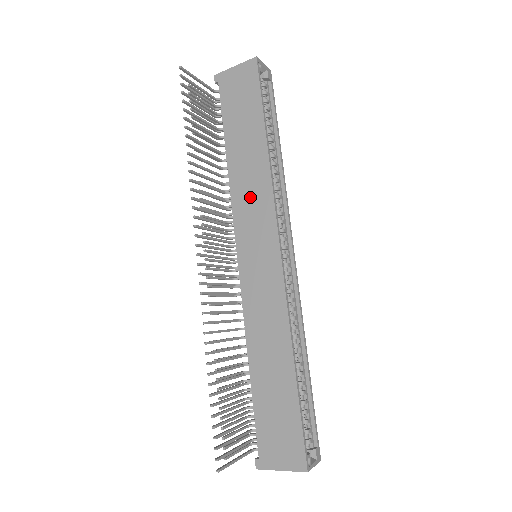
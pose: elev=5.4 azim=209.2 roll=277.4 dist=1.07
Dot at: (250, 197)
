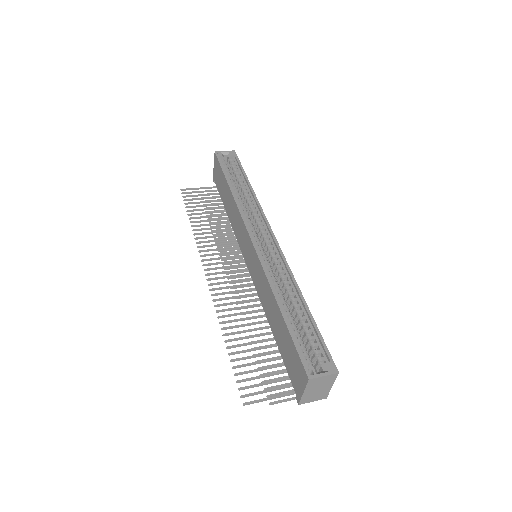
Dot at: (237, 224)
